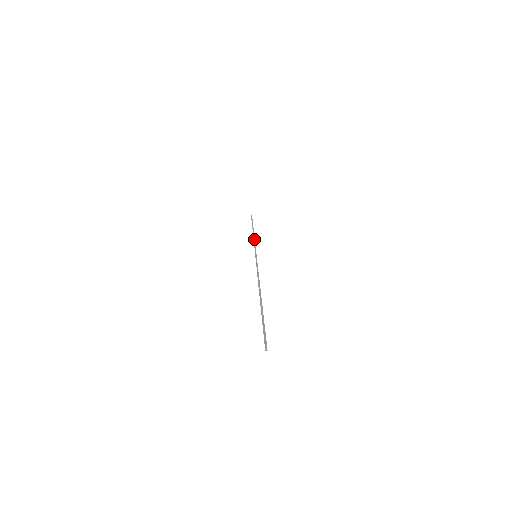
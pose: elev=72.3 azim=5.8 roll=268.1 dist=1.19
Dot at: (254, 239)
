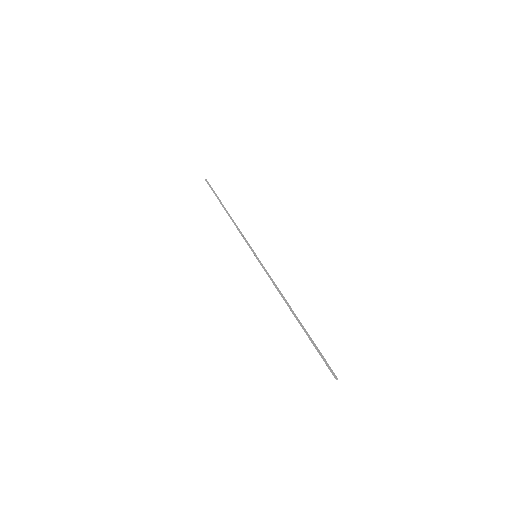
Dot at: (237, 228)
